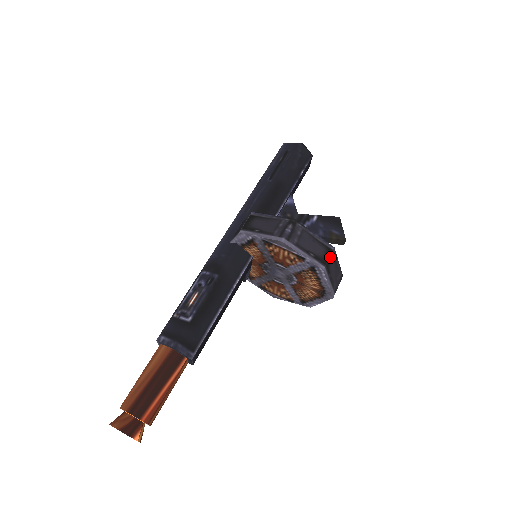
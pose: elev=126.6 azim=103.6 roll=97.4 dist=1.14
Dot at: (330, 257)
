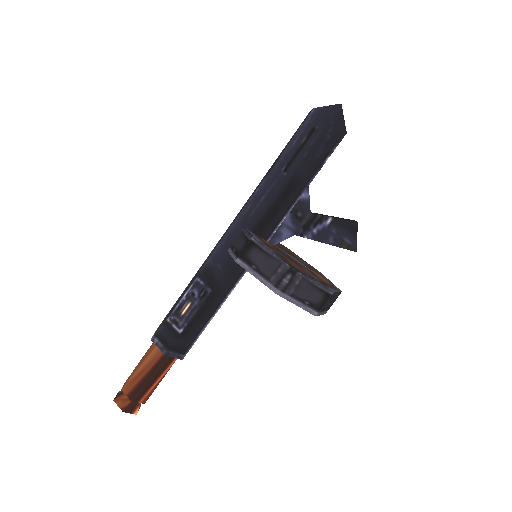
Dot at: (327, 301)
